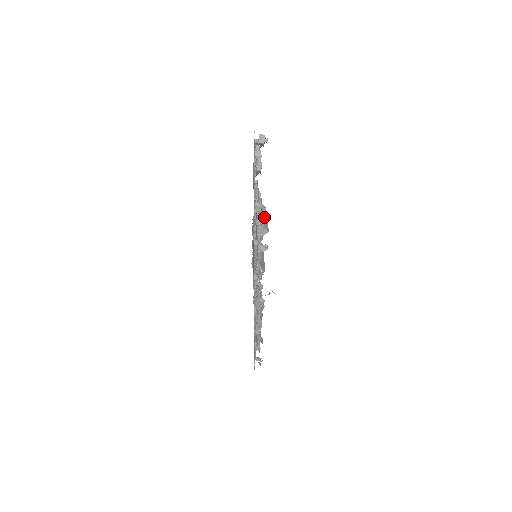
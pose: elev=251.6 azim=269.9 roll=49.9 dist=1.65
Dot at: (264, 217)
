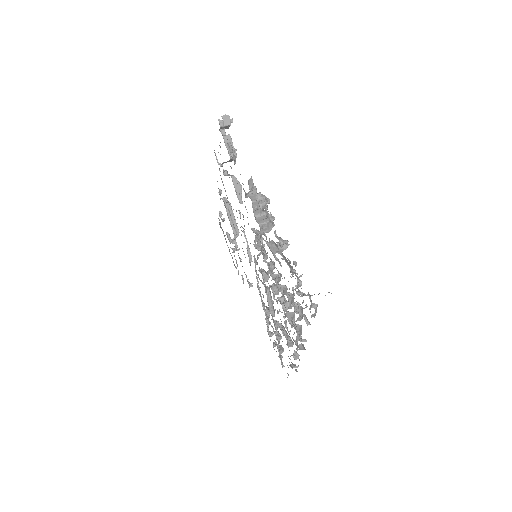
Dot at: (263, 210)
